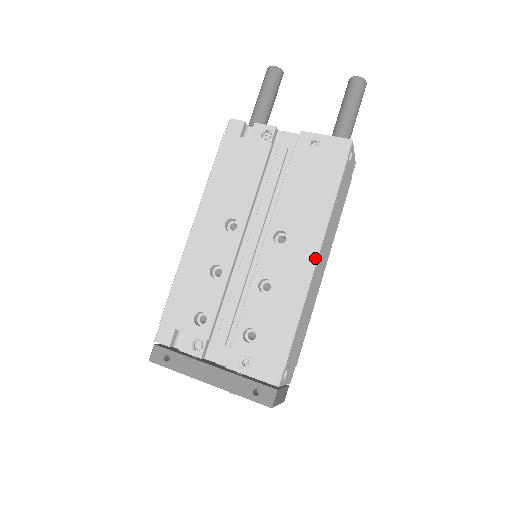
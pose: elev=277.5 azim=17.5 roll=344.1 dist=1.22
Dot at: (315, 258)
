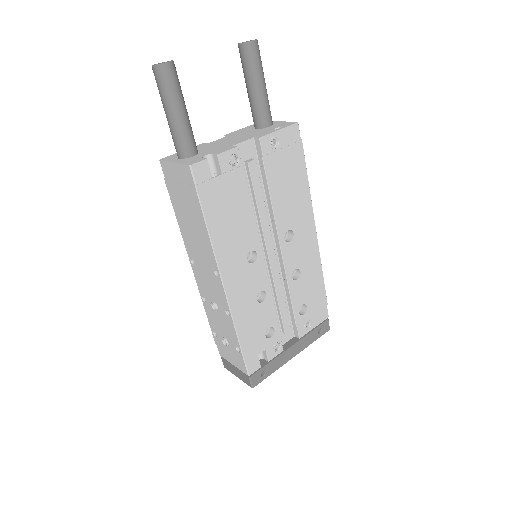
Dot at: (315, 231)
